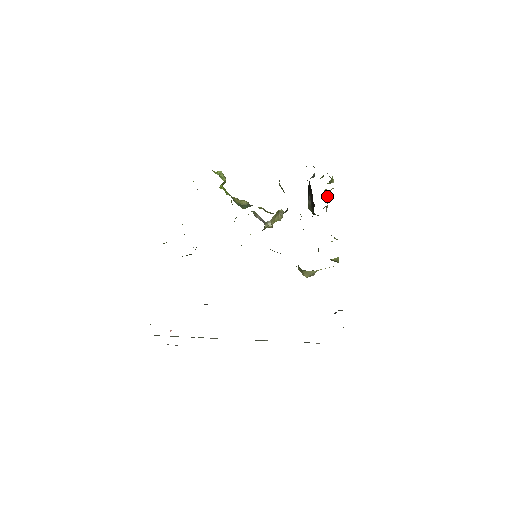
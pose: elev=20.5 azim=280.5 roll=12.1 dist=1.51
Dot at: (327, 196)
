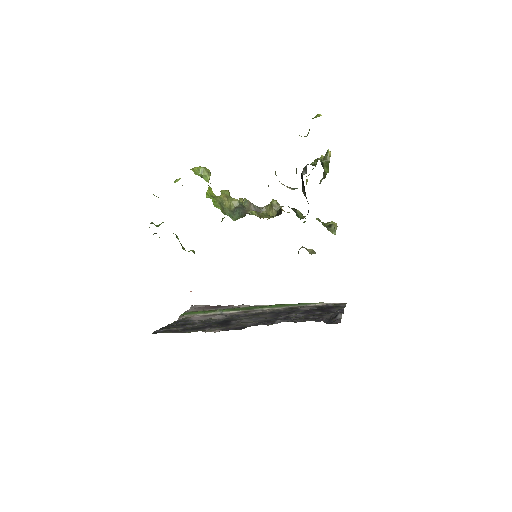
Dot at: occluded
